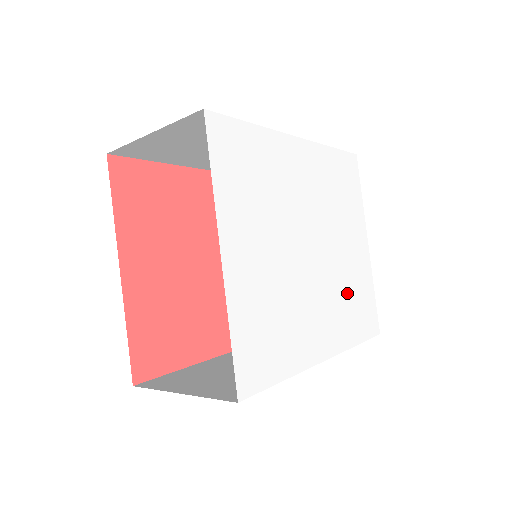
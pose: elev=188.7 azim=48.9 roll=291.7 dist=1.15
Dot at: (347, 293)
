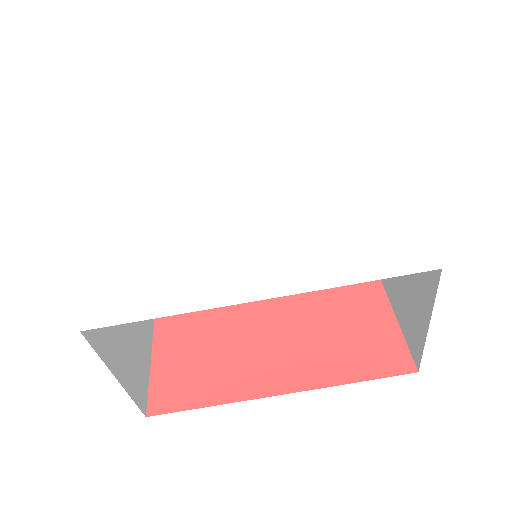
Dot at: (328, 228)
